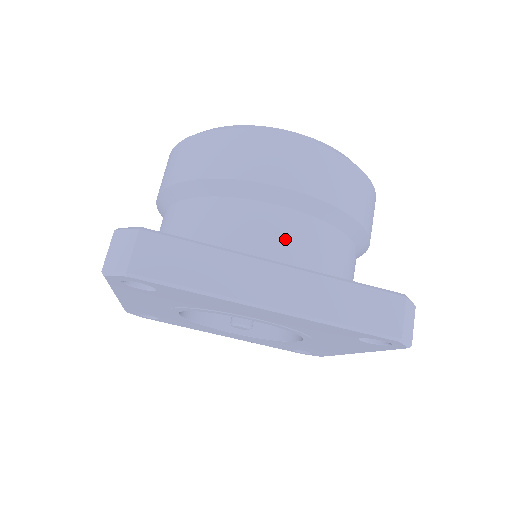
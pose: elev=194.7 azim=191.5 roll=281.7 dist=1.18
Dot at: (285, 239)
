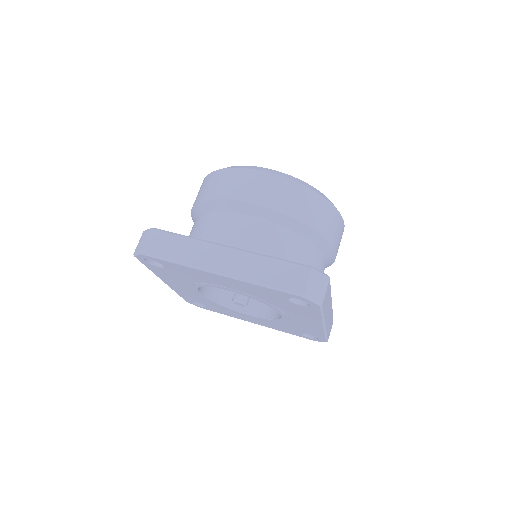
Dot at: (243, 234)
